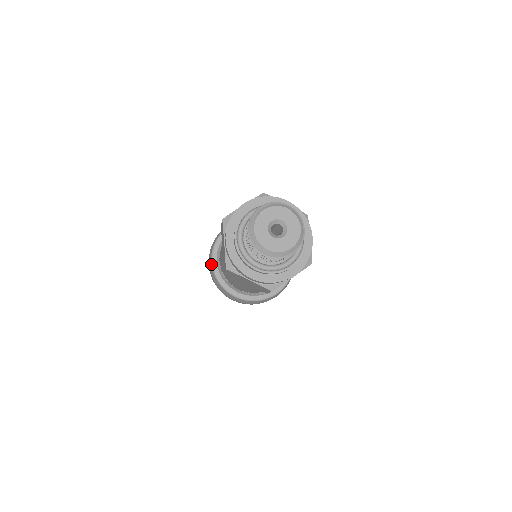
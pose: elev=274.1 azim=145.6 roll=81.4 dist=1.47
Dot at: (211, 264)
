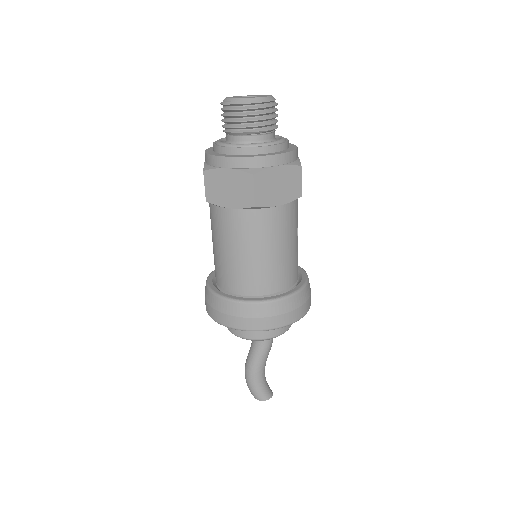
Dot at: (233, 302)
